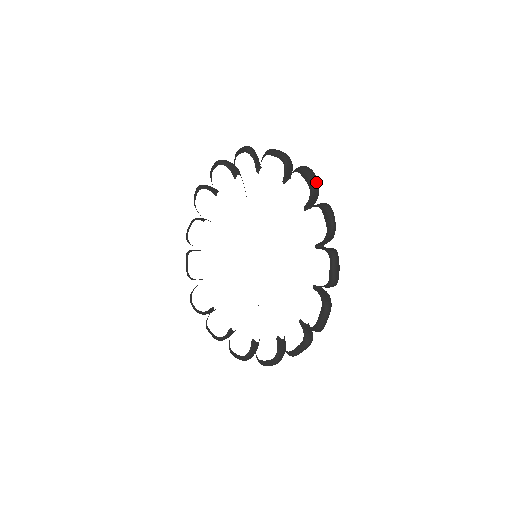
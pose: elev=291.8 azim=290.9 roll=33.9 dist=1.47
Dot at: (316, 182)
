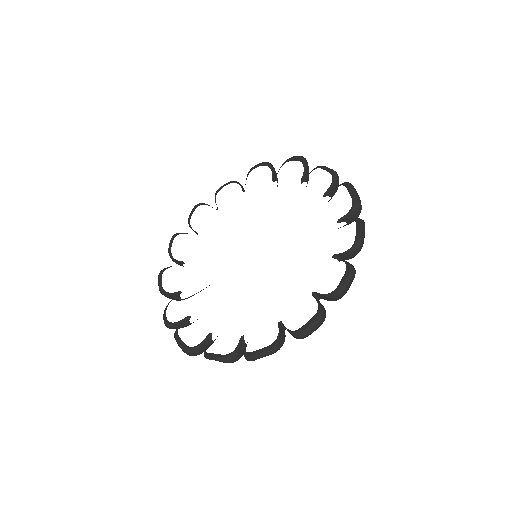
Dot at: (269, 163)
